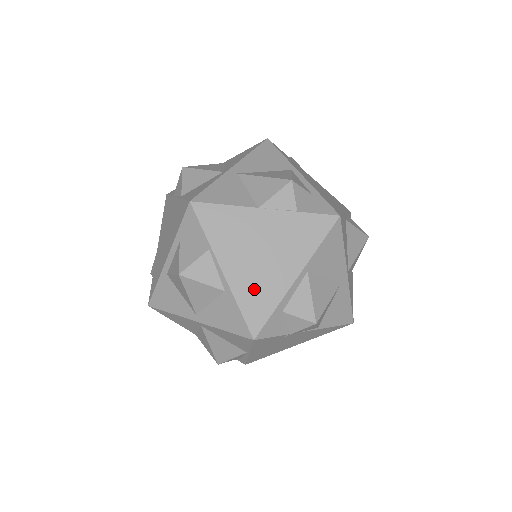
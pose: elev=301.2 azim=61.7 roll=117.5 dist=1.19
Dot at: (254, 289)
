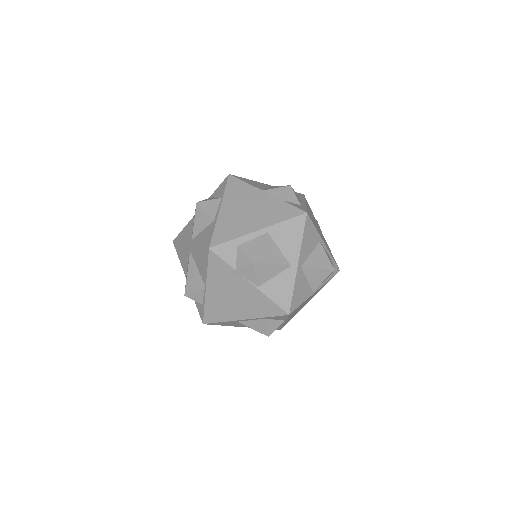
Dot at: (230, 224)
